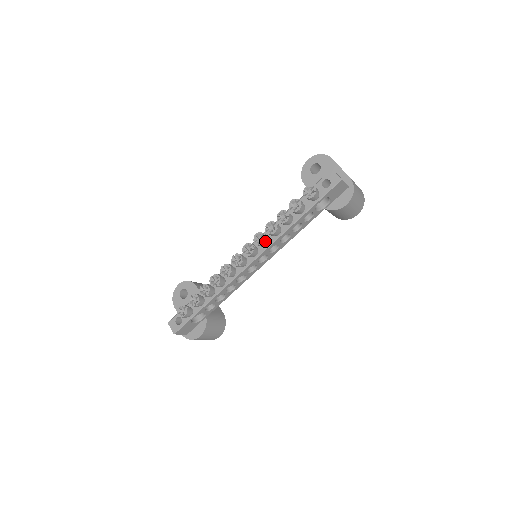
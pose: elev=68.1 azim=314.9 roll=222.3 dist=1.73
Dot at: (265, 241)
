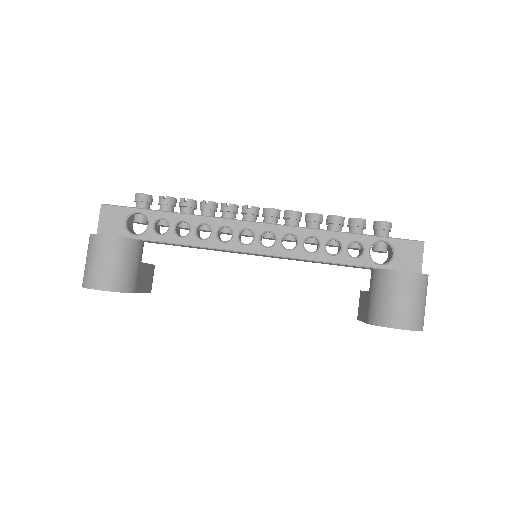
Dot at: (297, 213)
